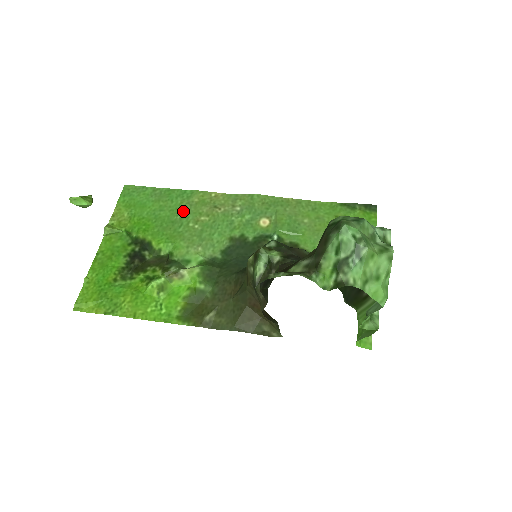
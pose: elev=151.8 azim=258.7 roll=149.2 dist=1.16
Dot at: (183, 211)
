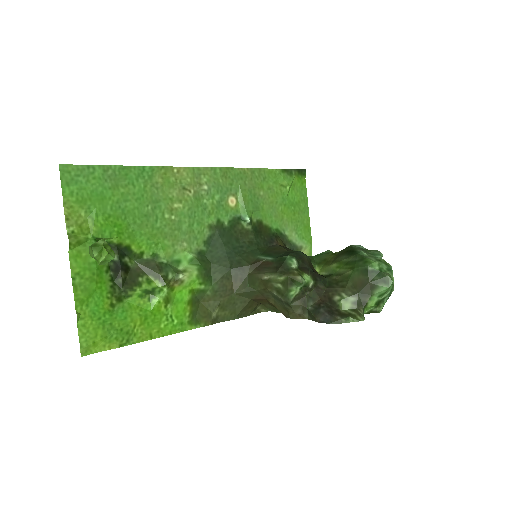
Dot at: (152, 198)
